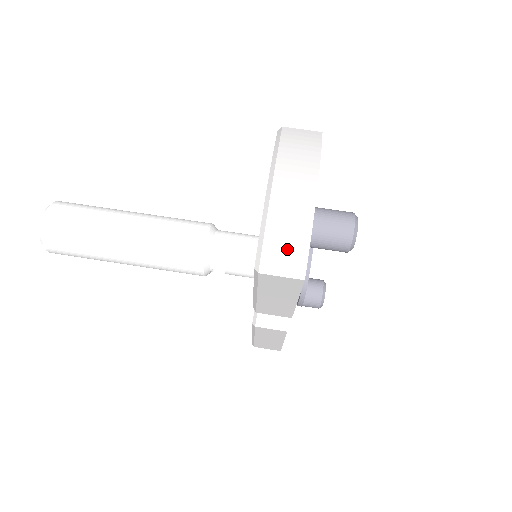
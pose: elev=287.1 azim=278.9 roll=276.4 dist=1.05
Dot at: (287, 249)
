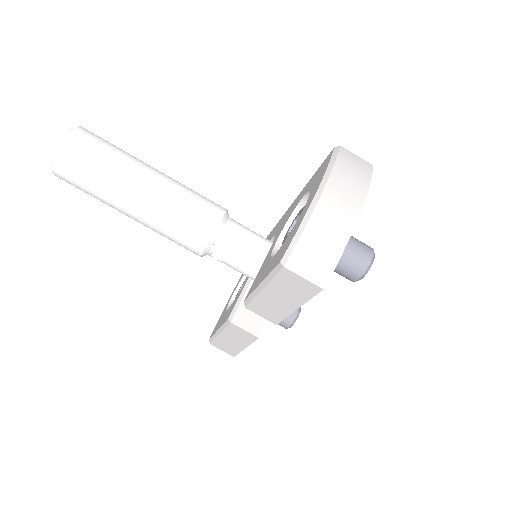
Dot at: (318, 255)
